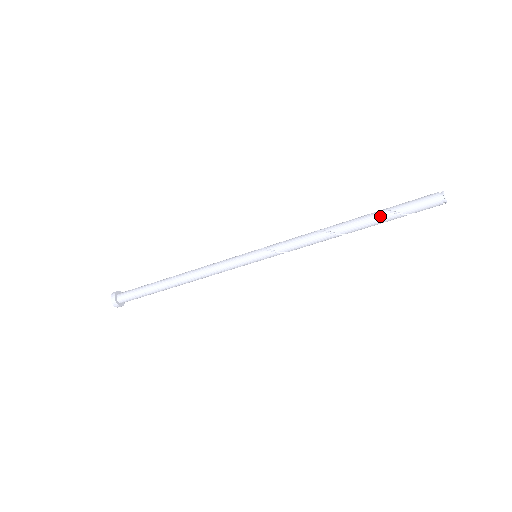
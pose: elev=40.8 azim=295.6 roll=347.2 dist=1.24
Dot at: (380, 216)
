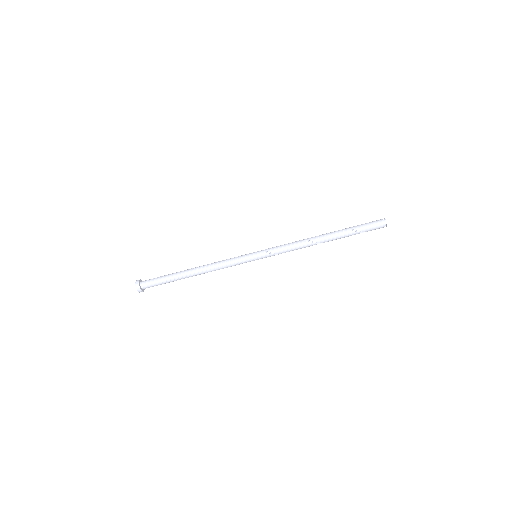
Dot at: (345, 232)
